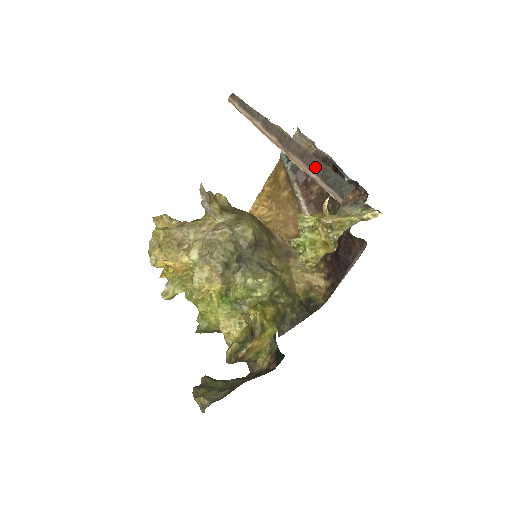
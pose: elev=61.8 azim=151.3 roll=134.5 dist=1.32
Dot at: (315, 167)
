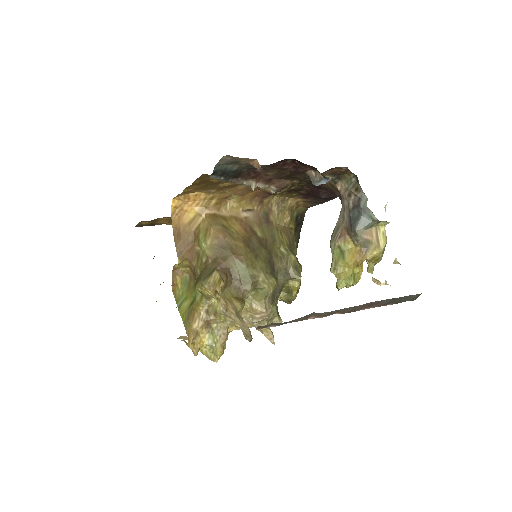
Dot at: (385, 304)
